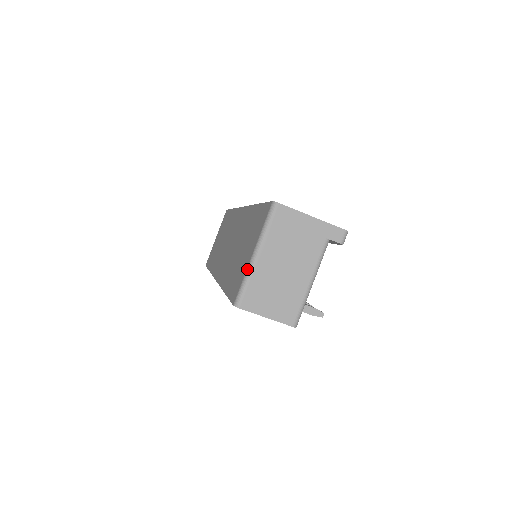
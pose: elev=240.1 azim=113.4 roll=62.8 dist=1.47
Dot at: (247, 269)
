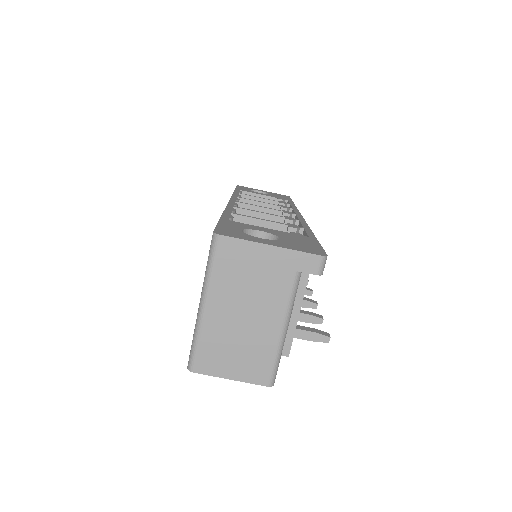
Dot at: occluded
